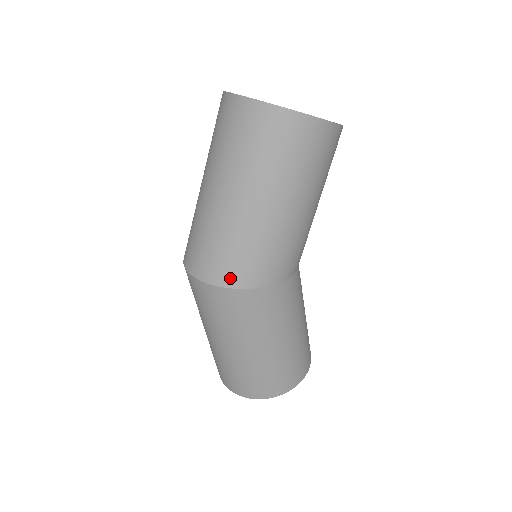
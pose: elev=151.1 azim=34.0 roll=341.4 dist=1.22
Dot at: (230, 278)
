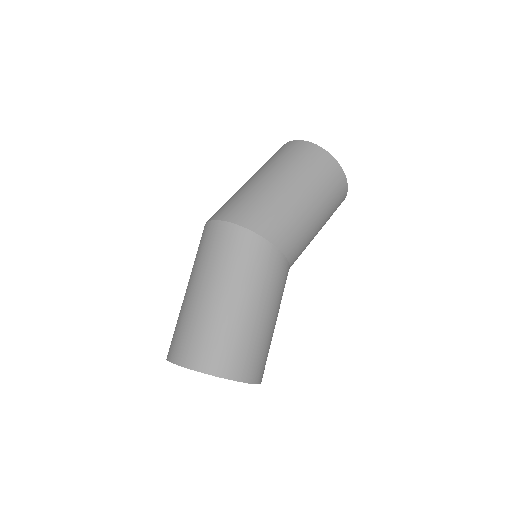
Dot at: (251, 222)
